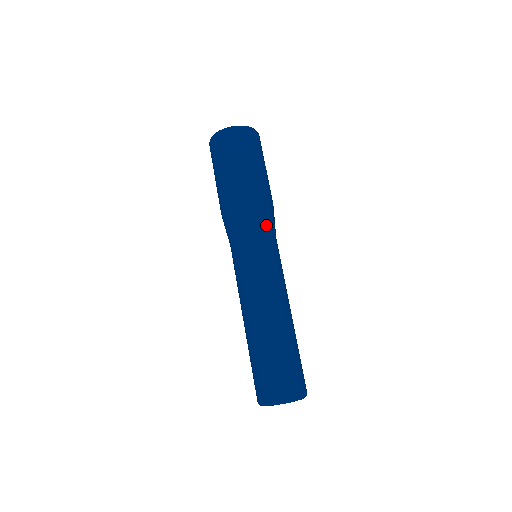
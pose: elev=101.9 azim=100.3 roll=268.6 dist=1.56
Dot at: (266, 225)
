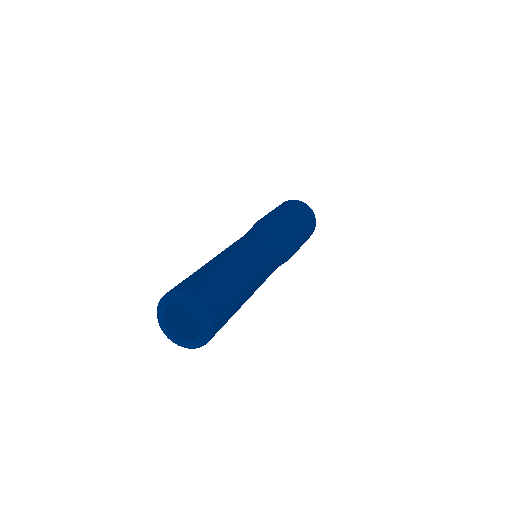
Dot at: (284, 239)
